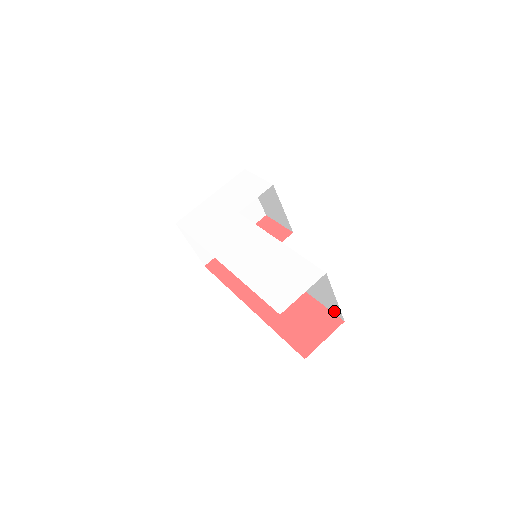
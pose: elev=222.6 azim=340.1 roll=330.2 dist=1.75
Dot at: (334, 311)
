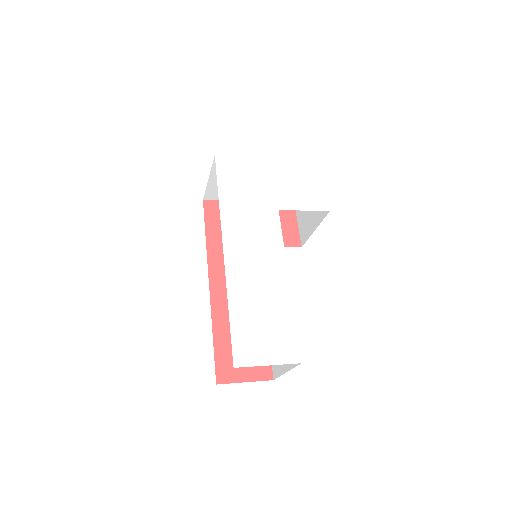
Dot at: (274, 365)
